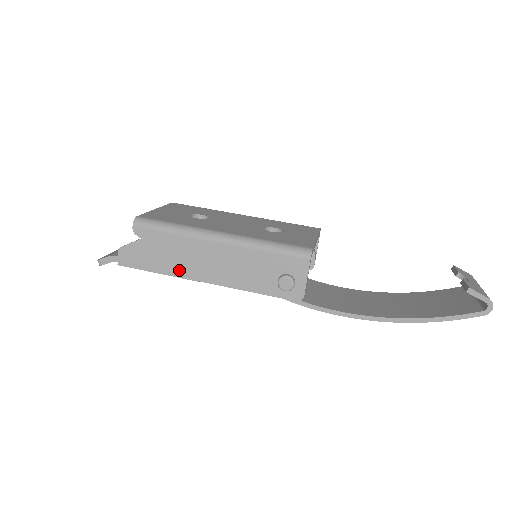
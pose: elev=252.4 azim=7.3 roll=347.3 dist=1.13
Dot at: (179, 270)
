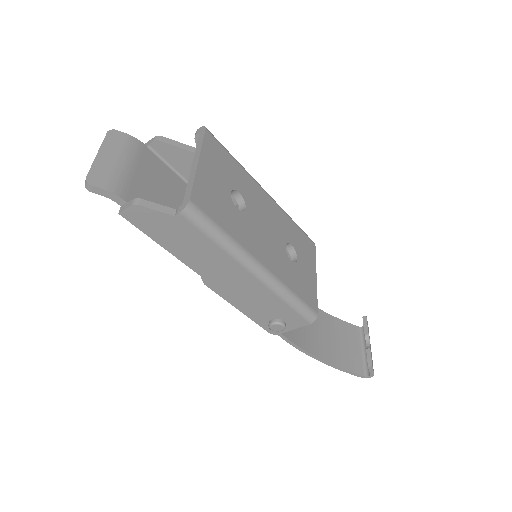
Dot at: (188, 258)
